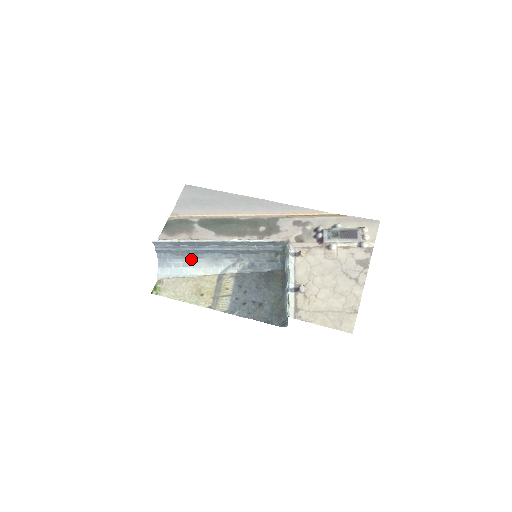
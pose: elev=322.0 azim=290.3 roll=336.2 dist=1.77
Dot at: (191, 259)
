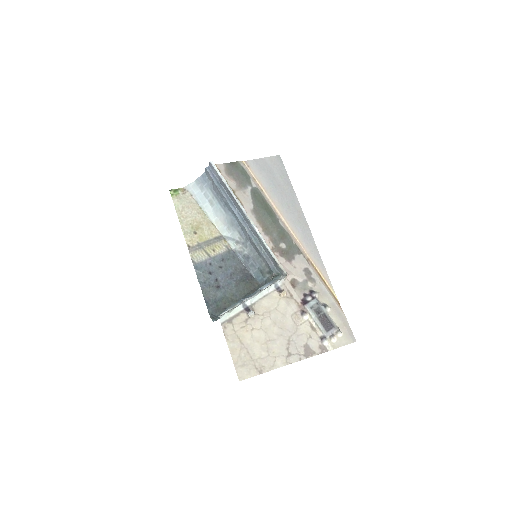
Dot at: (219, 203)
